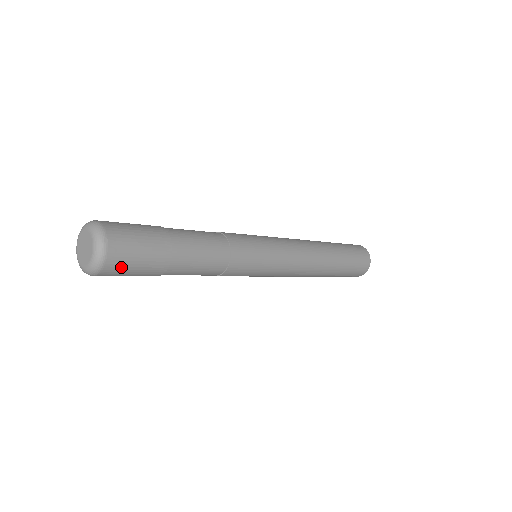
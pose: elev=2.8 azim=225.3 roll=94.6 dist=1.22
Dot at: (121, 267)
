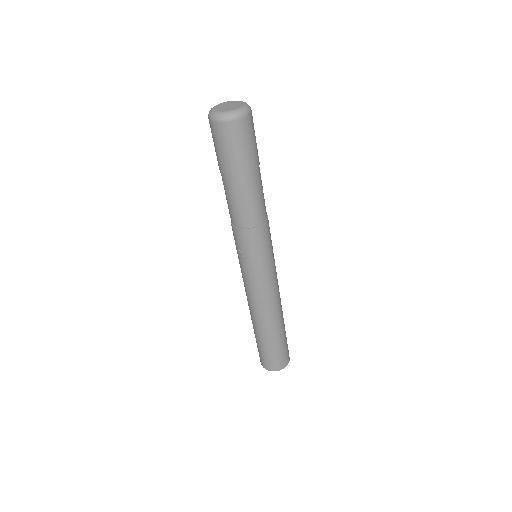
Dot at: (253, 125)
